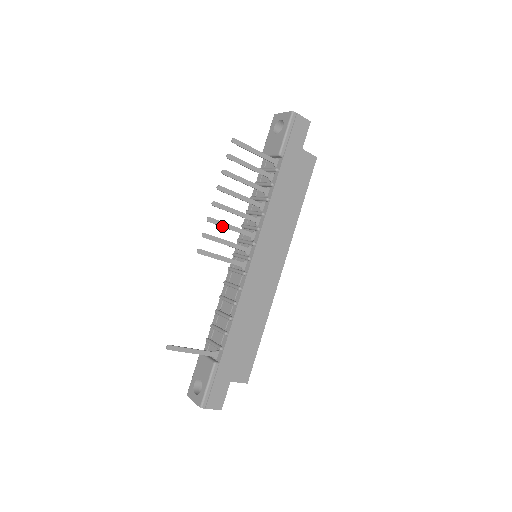
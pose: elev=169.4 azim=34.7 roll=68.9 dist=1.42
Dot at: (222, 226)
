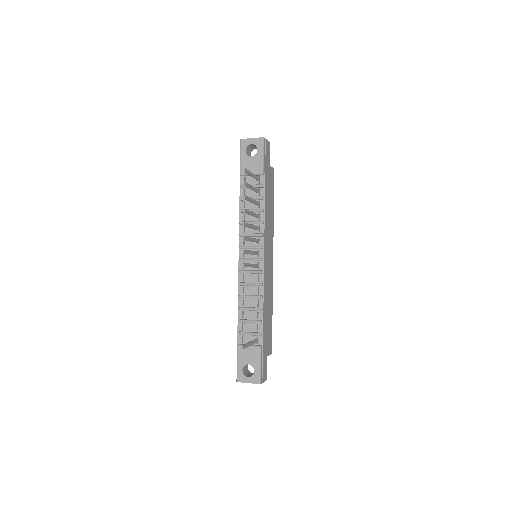
Dot at: (249, 240)
